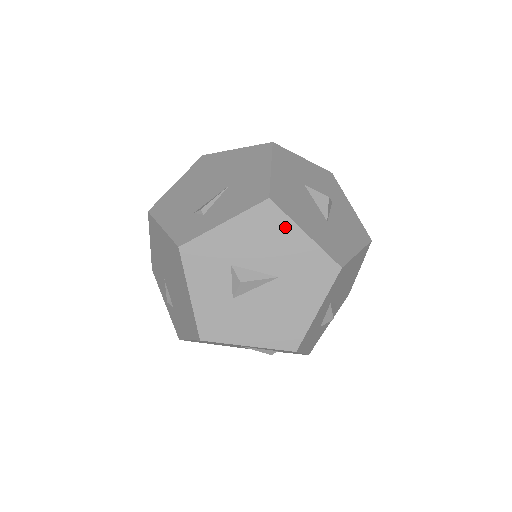
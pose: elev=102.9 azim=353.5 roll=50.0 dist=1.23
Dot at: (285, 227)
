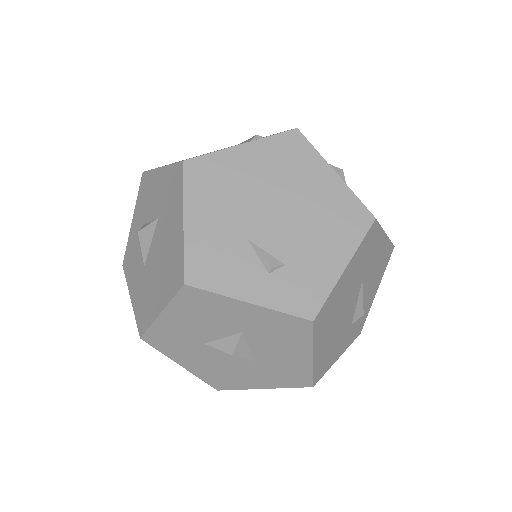
Dot at: occluded
